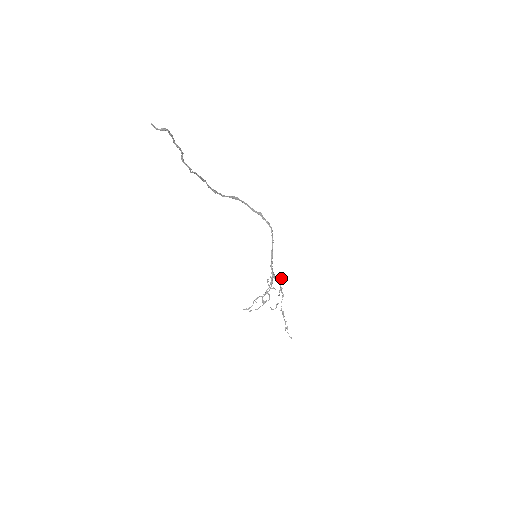
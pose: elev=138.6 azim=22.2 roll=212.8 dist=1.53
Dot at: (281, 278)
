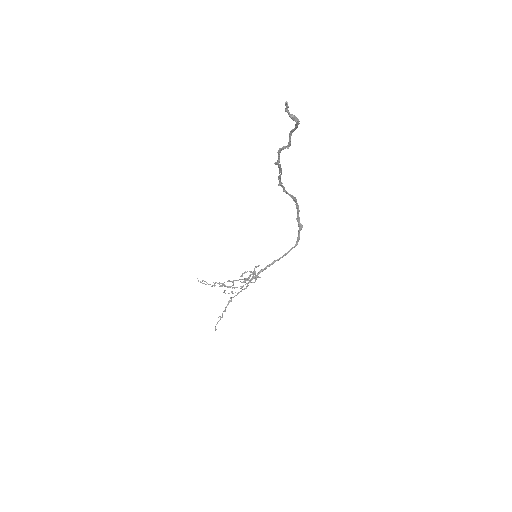
Dot at: (259, 277)
